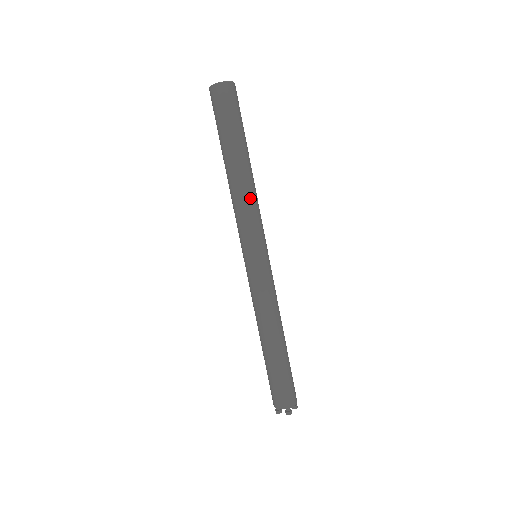
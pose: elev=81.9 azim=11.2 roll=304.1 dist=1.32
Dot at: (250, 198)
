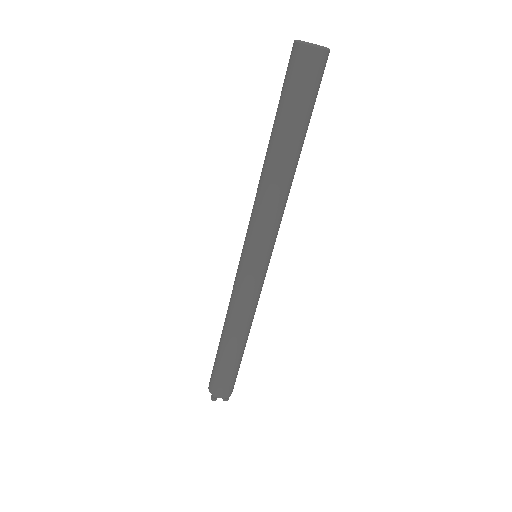
Dot at: (268, 198)
